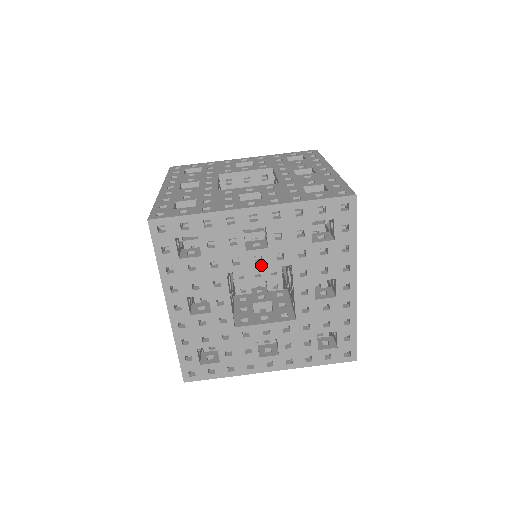
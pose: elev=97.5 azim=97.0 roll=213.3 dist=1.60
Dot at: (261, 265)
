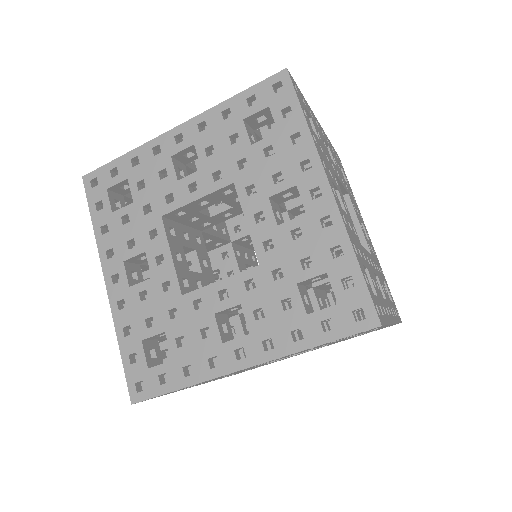
Dot at: occluded
